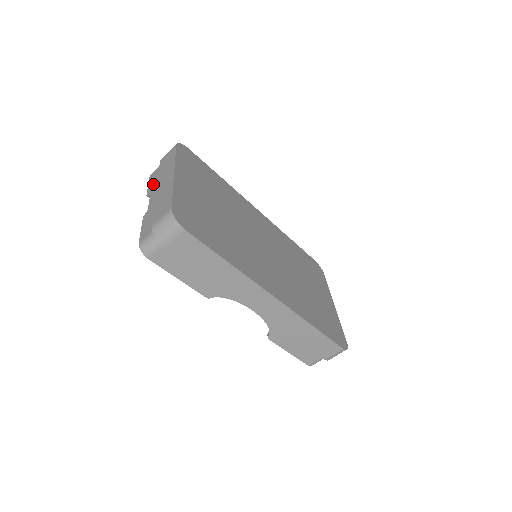
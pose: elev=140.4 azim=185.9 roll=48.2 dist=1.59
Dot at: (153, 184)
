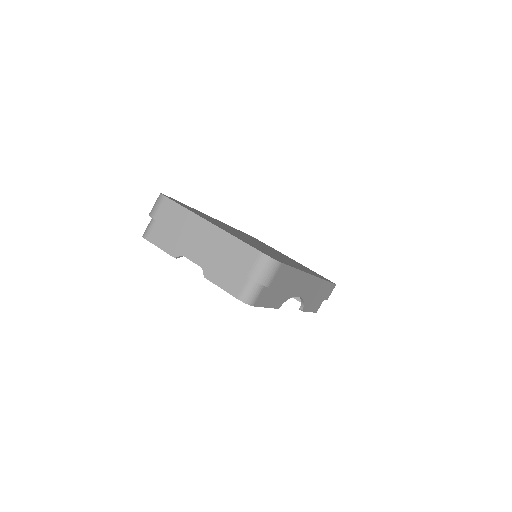
Dot at: (171, 244)
